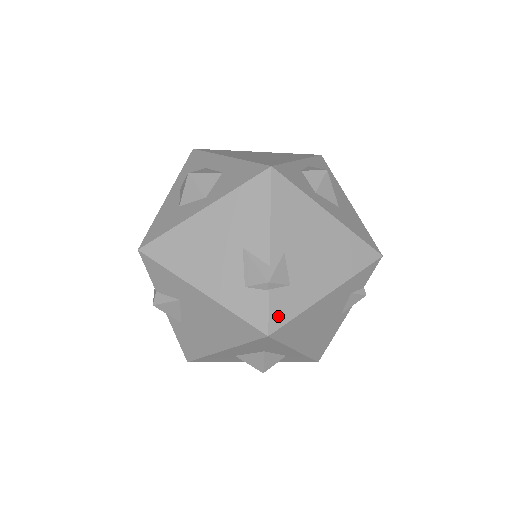
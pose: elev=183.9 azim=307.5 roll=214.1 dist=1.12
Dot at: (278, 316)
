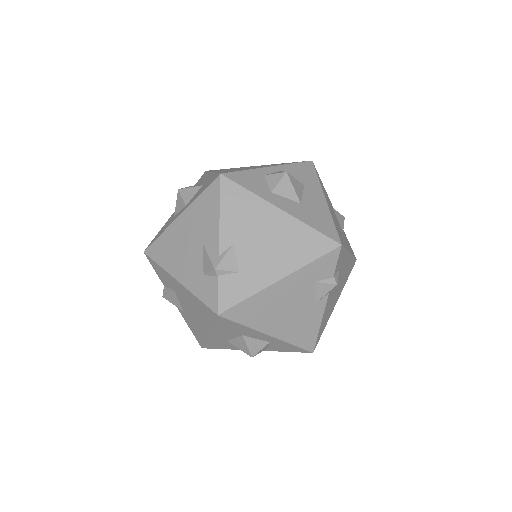
Dot at: (227, 298)
